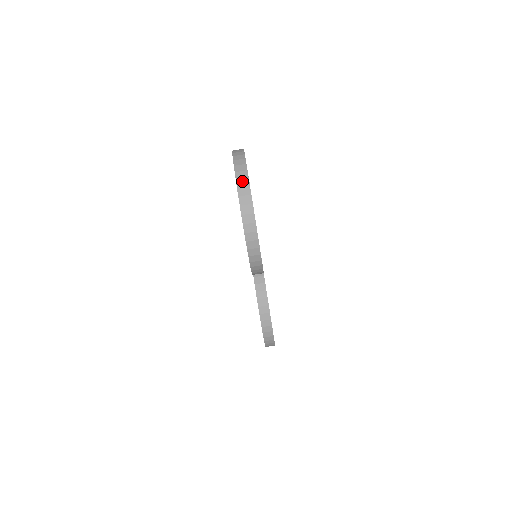
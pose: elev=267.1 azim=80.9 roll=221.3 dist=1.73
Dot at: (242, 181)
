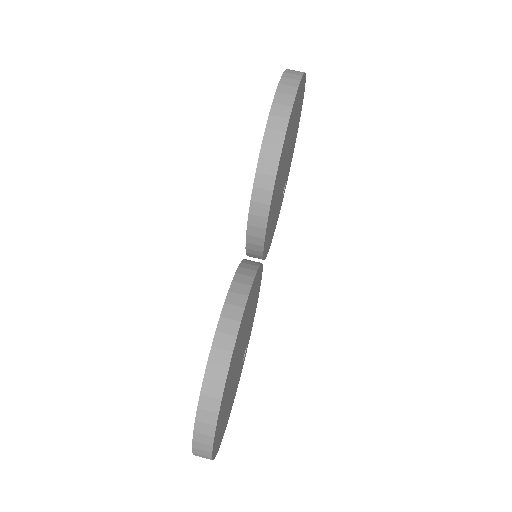
Dot at: occluded
